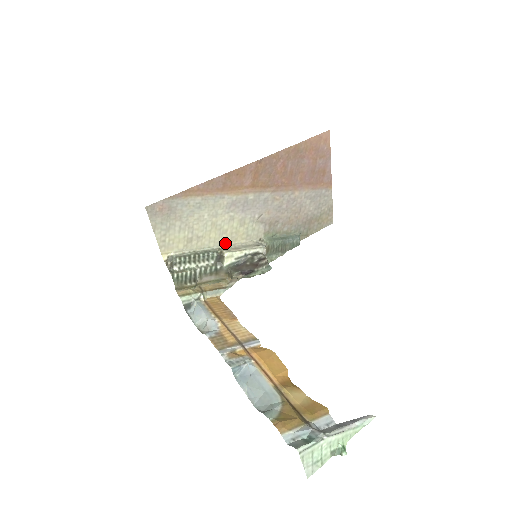
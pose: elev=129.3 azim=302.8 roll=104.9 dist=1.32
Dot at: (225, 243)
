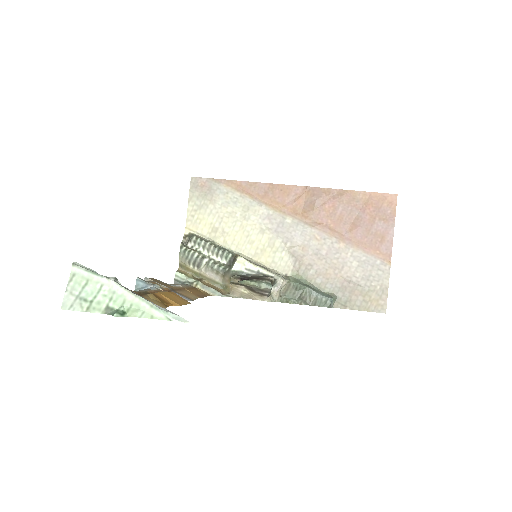
Dot at: (247, 255)
